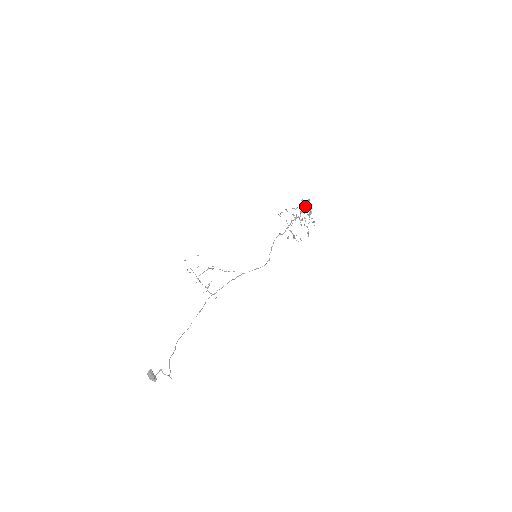
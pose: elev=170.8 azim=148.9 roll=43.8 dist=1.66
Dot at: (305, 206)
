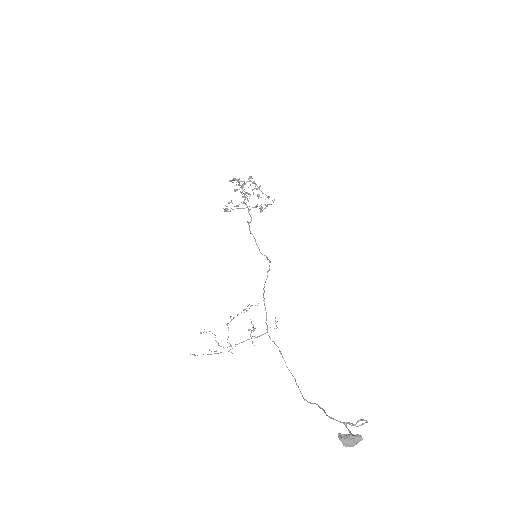
Dot at: occluded
